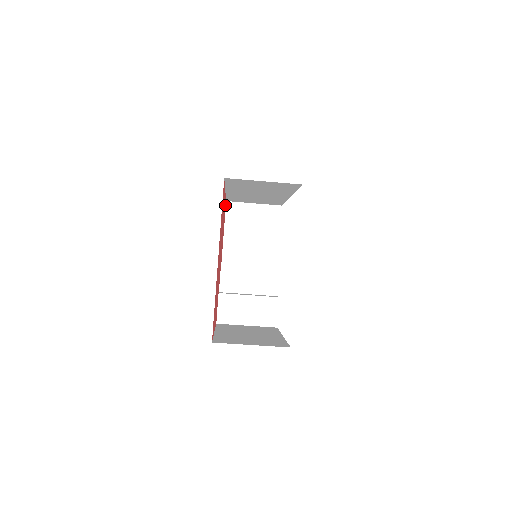
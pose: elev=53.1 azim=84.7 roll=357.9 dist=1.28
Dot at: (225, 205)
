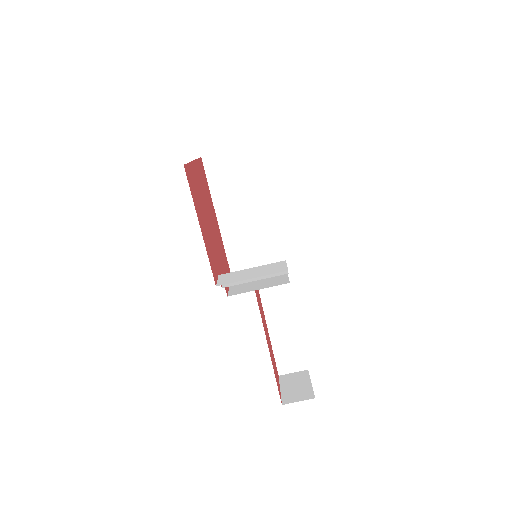
Dot at: (228, 266)
